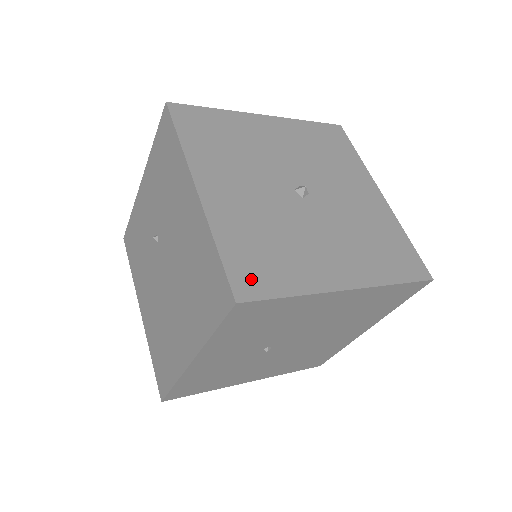
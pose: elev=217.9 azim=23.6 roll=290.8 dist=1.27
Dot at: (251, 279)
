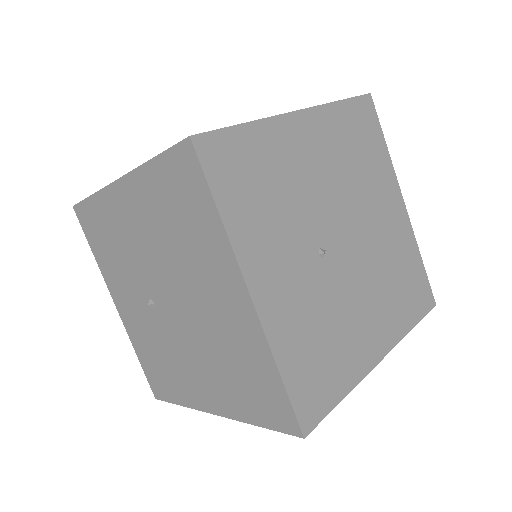
Dot at: occluded
